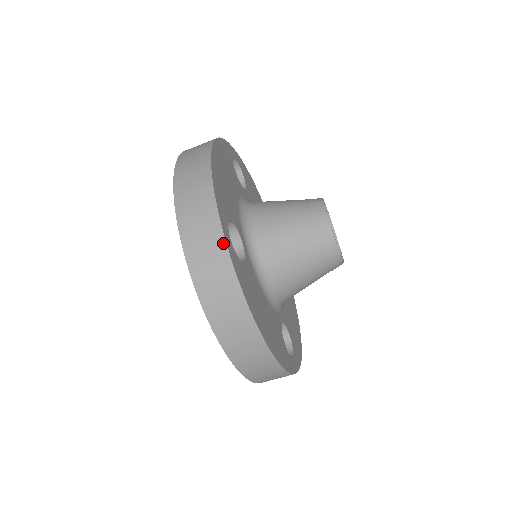
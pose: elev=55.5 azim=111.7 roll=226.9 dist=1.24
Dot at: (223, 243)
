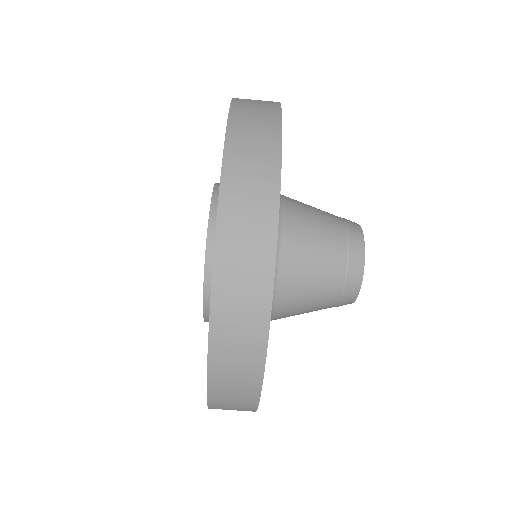
Dot at: (278, 118)
